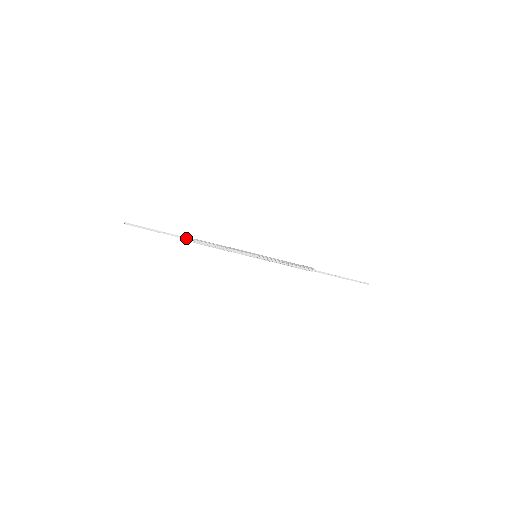
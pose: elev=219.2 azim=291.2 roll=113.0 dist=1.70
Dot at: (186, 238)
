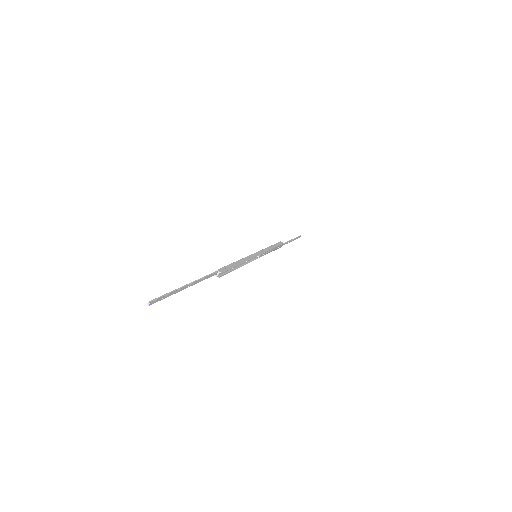
Dot at: (211, 275)
